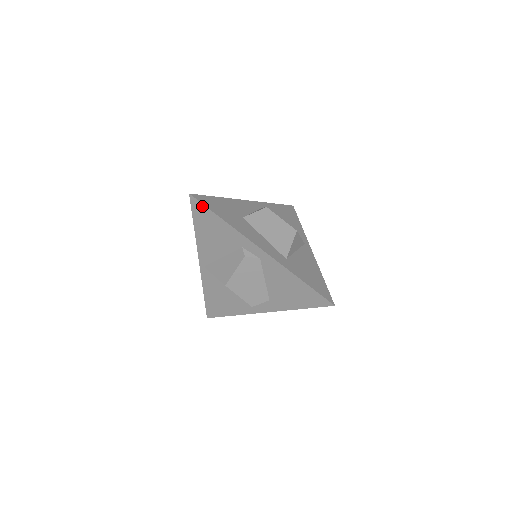
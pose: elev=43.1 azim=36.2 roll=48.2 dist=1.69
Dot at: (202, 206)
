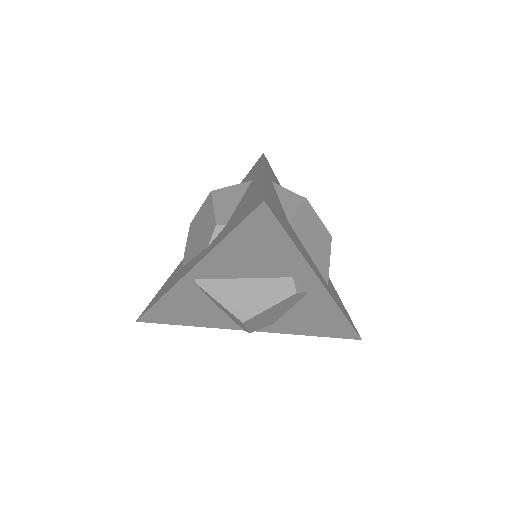
Dot at: (273, 222)
